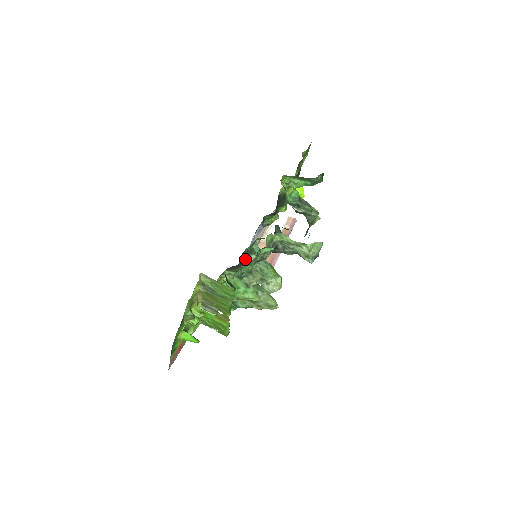
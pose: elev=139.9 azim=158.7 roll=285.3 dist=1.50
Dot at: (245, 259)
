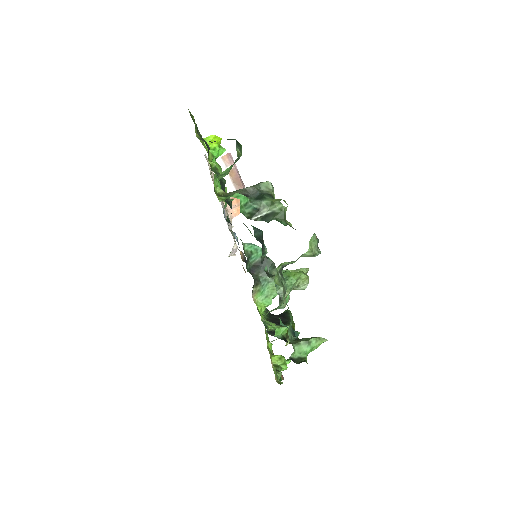
Dot at: (250, 264)
